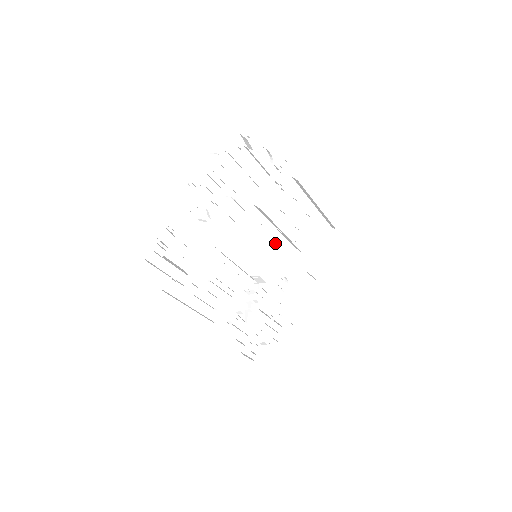
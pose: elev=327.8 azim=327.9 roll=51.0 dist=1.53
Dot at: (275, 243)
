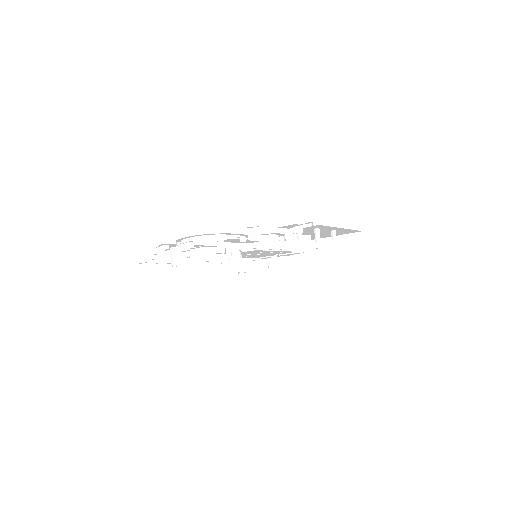
Dot at: (280, 252)
